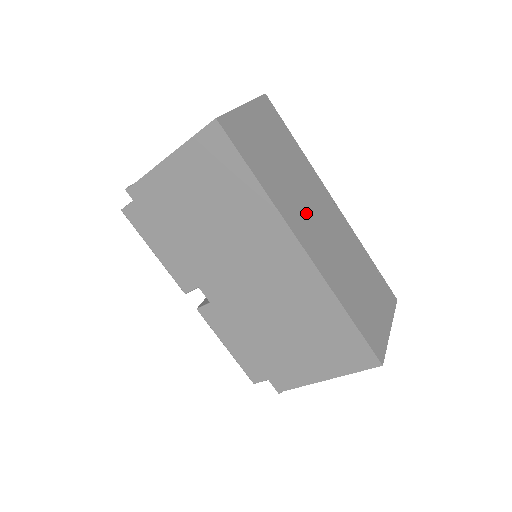
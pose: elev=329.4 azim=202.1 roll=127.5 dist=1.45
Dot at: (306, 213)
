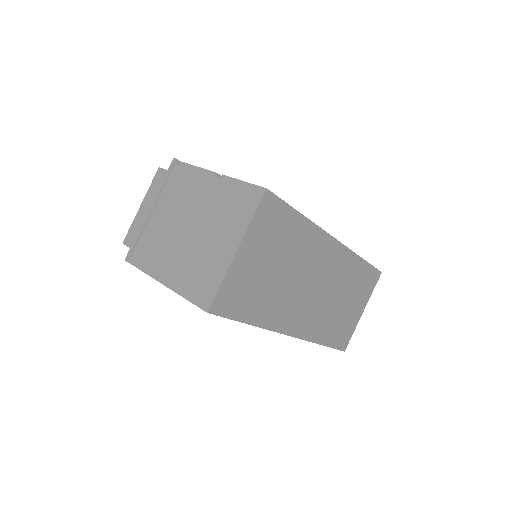
Dot at: (298, 297)
